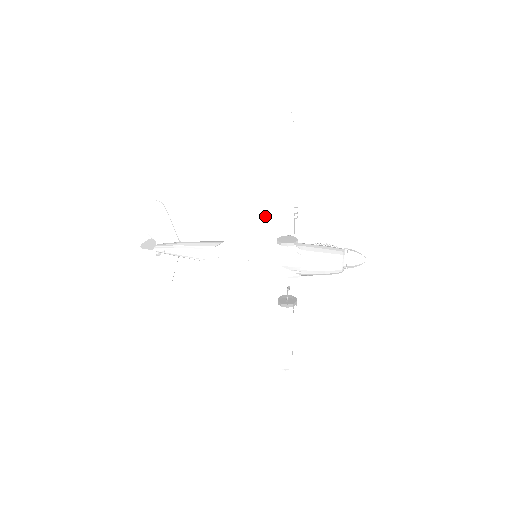
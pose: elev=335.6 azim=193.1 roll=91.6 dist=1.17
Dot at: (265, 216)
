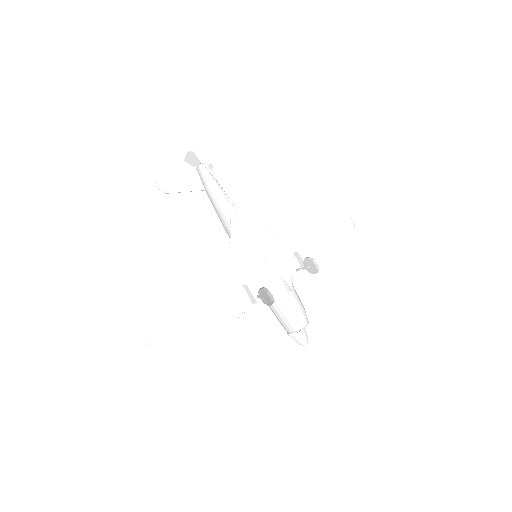
Dot at: (296, 244)
